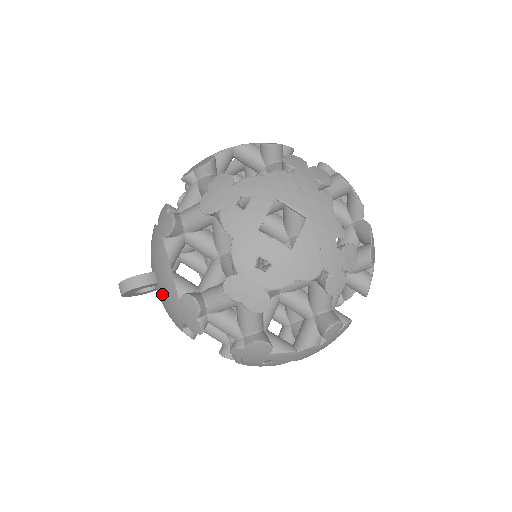
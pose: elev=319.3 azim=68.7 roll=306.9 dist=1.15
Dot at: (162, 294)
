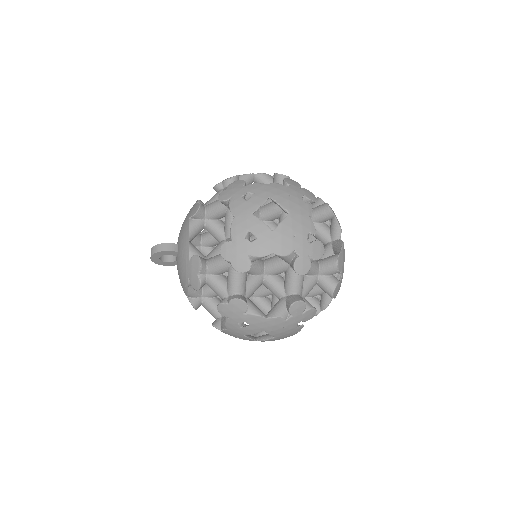
Dot at: (179, 260)
